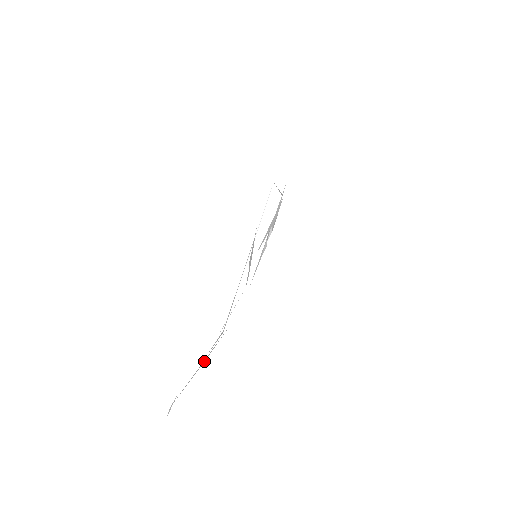
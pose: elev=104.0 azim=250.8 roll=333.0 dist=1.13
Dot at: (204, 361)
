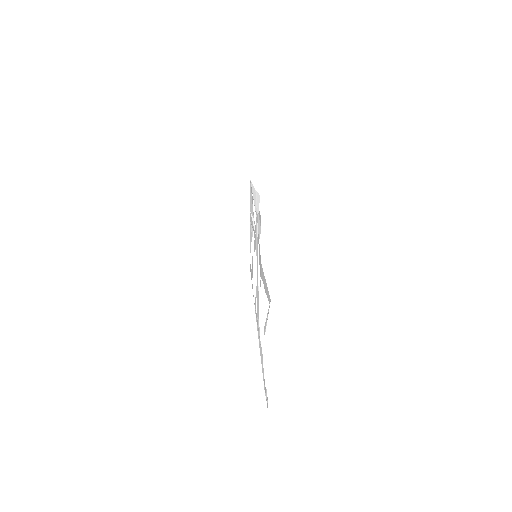
Dot at: (261, 351)
